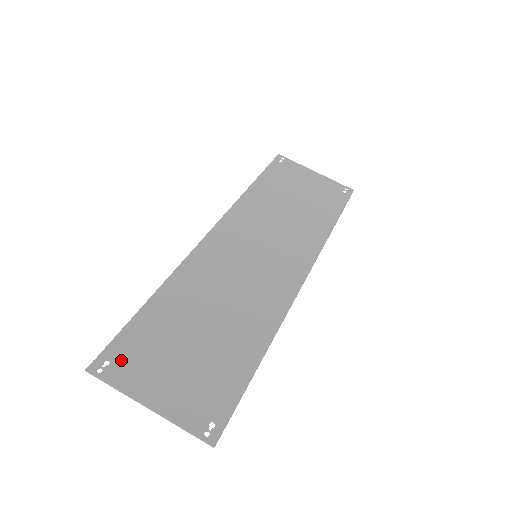
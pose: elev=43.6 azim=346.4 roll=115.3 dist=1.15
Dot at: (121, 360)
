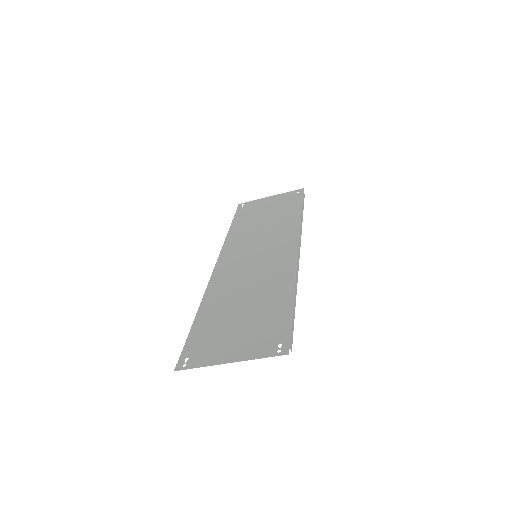
Dot at: (195, 353)
